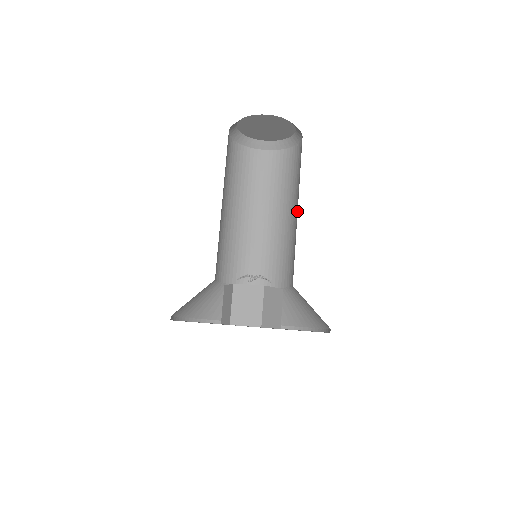
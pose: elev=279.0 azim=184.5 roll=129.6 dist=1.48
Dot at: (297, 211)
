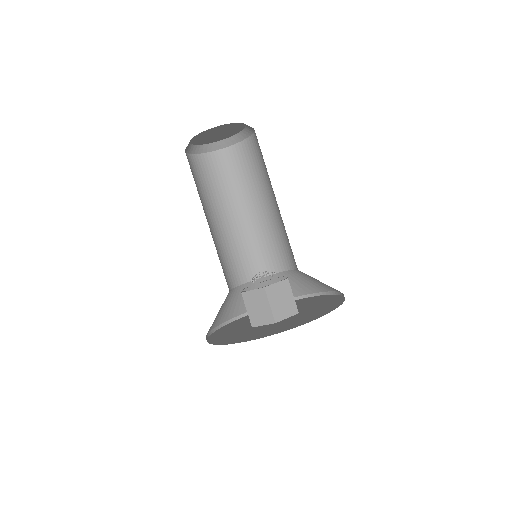
Dot at: (268, 205)
